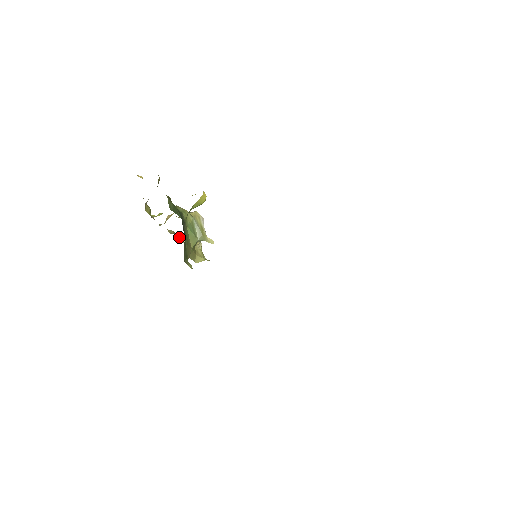
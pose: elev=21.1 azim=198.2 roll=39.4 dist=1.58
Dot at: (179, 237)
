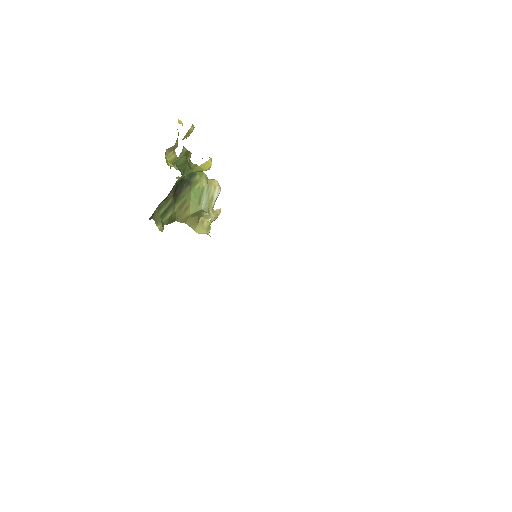
Dot at: occluded
